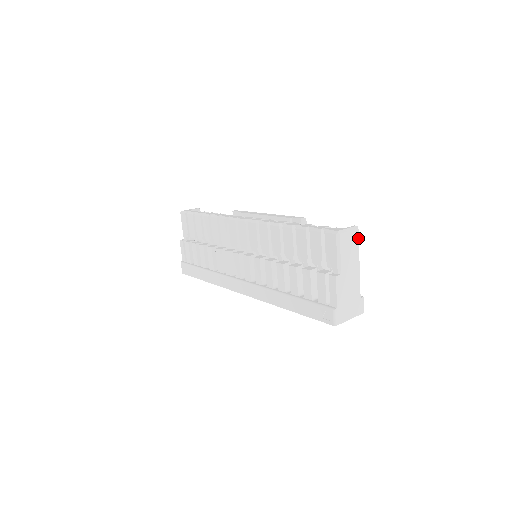
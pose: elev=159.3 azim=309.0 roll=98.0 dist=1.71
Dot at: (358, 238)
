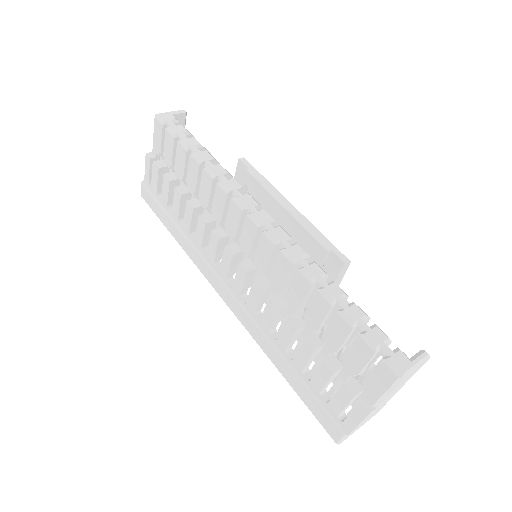
Dot at: (421, 366)
